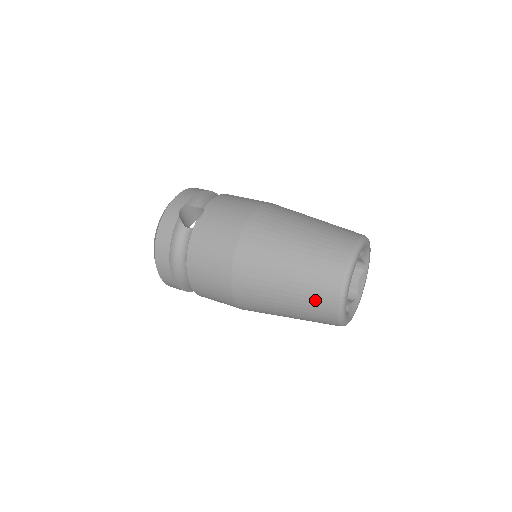
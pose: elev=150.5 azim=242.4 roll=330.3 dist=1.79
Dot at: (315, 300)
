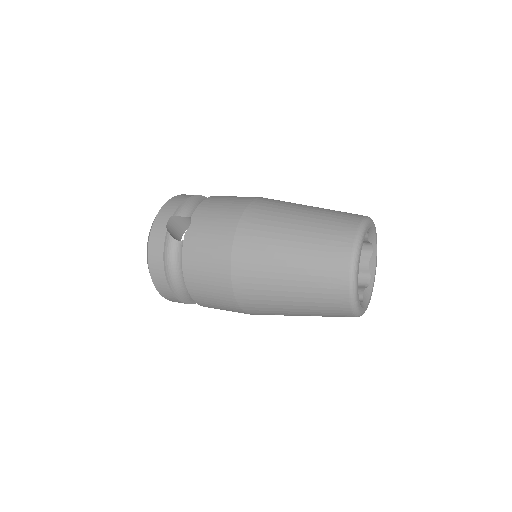
Dot at: (324, 296)
